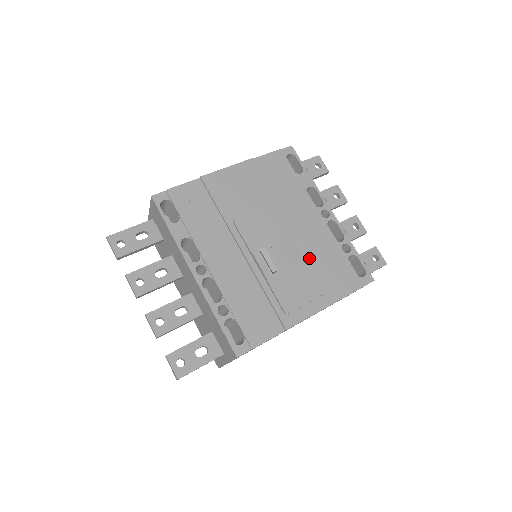
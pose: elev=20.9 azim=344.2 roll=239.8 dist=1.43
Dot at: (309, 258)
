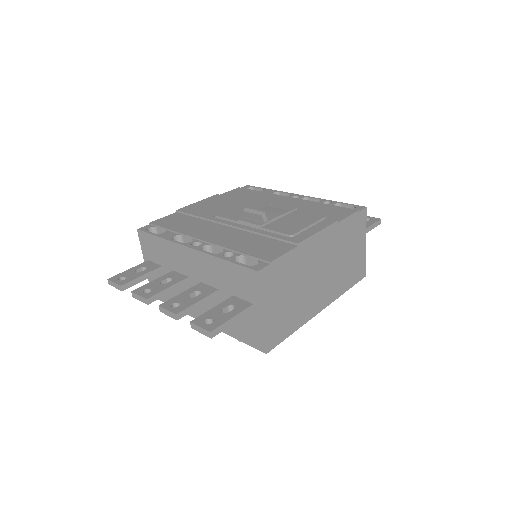
Dot at: (293, 209)
